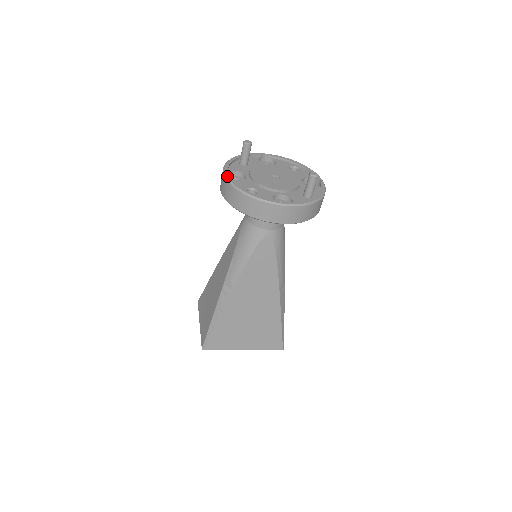
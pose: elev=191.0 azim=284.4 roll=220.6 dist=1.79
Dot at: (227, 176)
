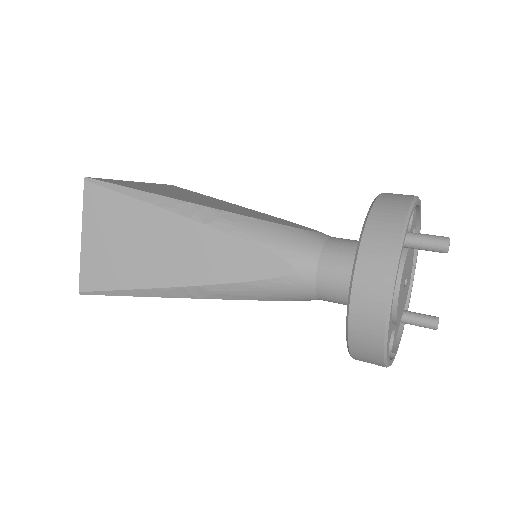
Dot at: occluded
